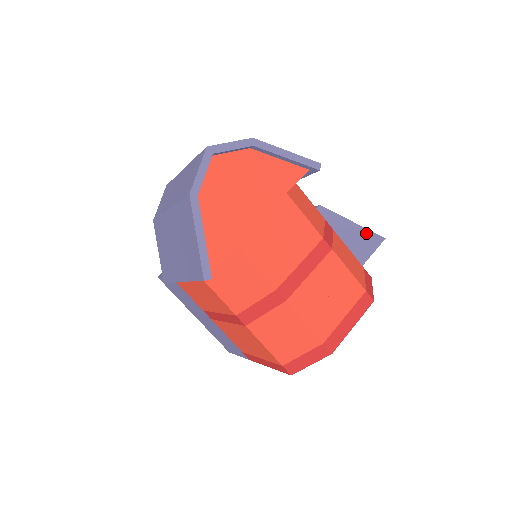
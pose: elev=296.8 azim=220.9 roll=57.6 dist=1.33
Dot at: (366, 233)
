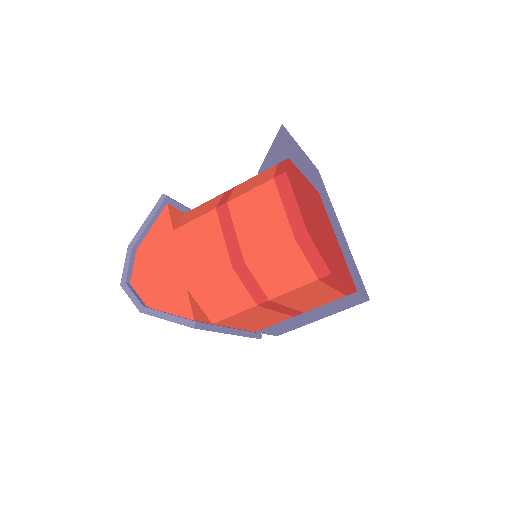
Dot at: (277, 141)
